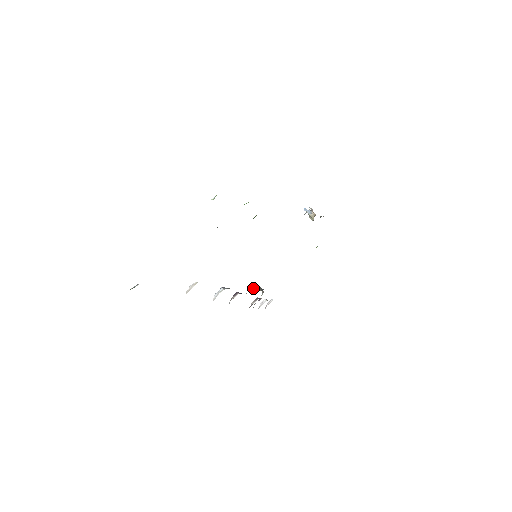
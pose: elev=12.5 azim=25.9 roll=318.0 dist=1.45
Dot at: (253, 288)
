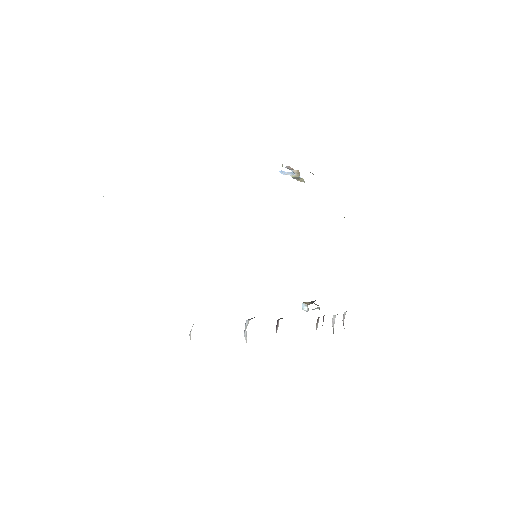
Dot at: occluded
